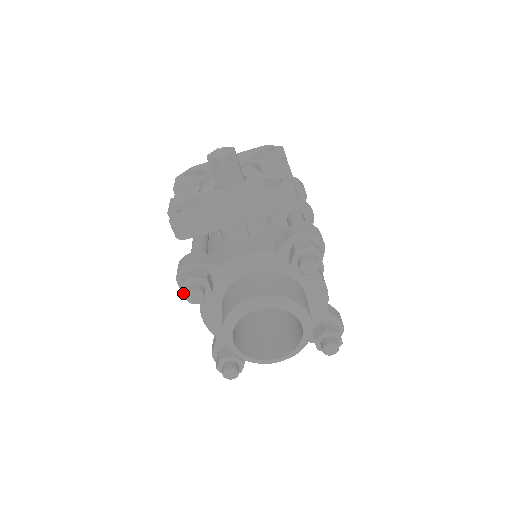
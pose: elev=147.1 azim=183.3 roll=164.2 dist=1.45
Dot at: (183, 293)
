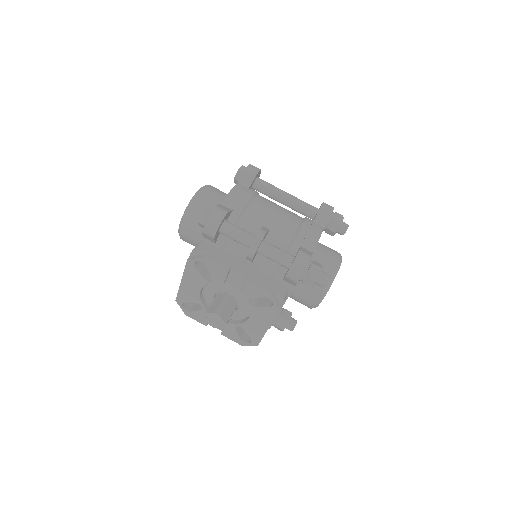
Dot at: occluded
